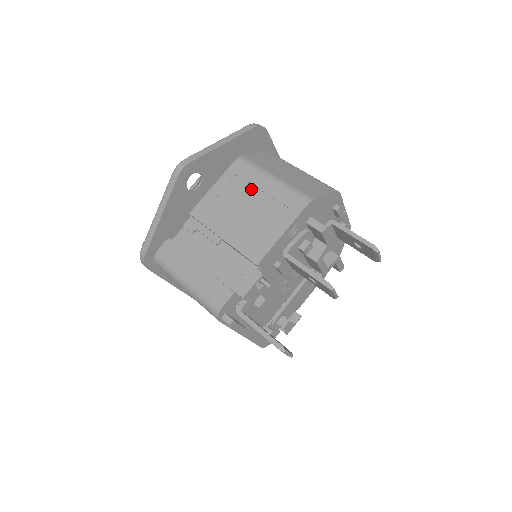
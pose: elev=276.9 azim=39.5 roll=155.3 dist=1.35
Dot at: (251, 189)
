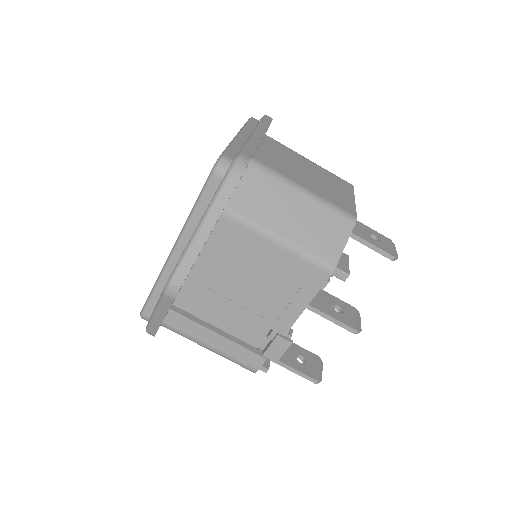
Dot at: (255, 255)
